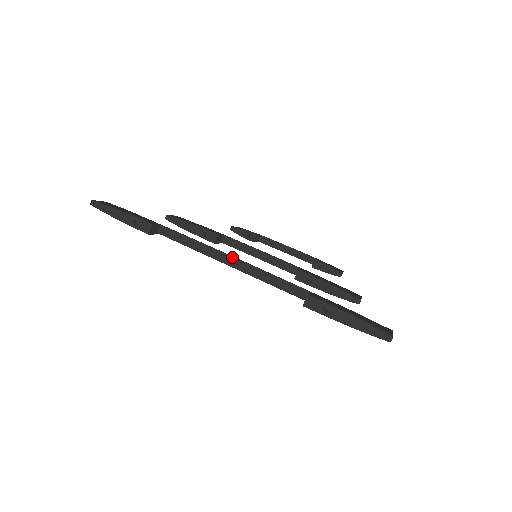
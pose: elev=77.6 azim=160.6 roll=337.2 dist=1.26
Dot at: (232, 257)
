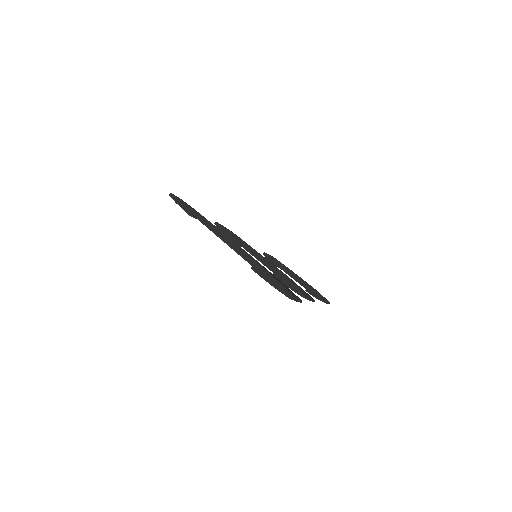
Dot at: (229, 238)
